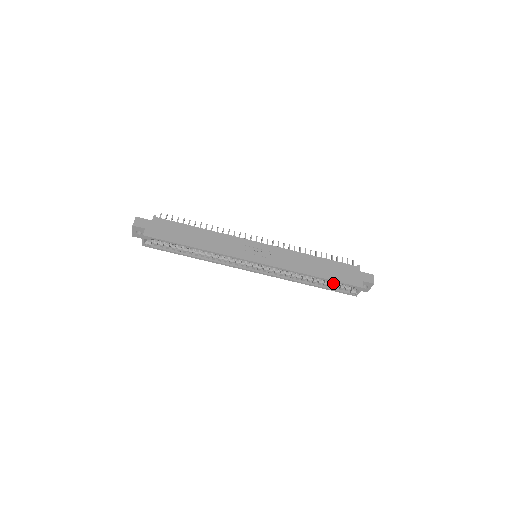
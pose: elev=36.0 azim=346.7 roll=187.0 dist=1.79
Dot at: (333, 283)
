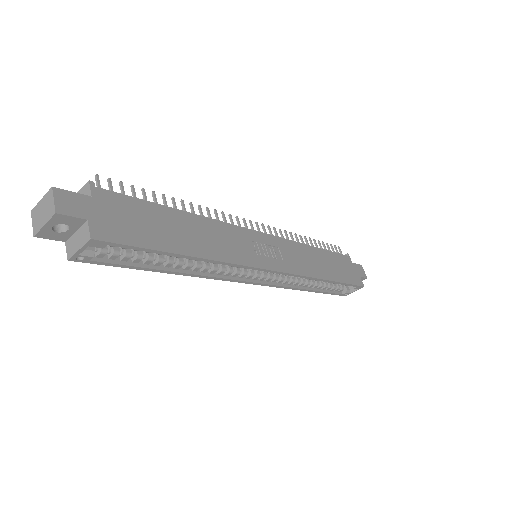
Dot at: (331, 283)
